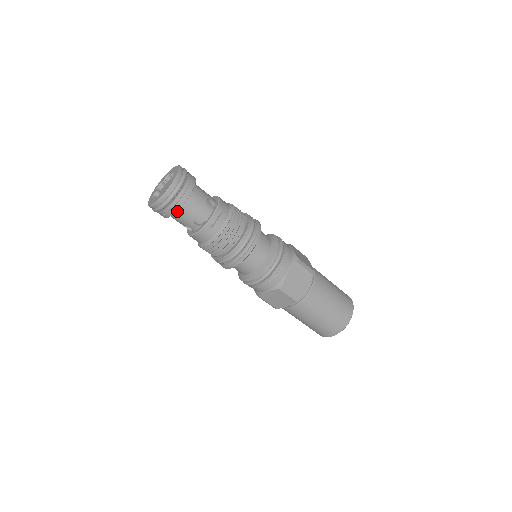
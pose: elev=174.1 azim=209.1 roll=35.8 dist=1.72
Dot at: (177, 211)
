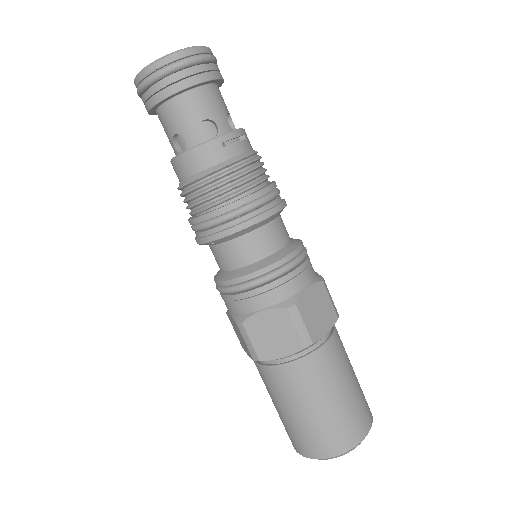
Dot at: (181, 96)
